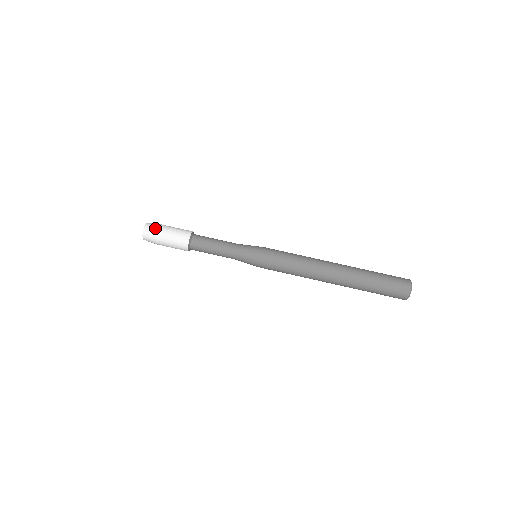
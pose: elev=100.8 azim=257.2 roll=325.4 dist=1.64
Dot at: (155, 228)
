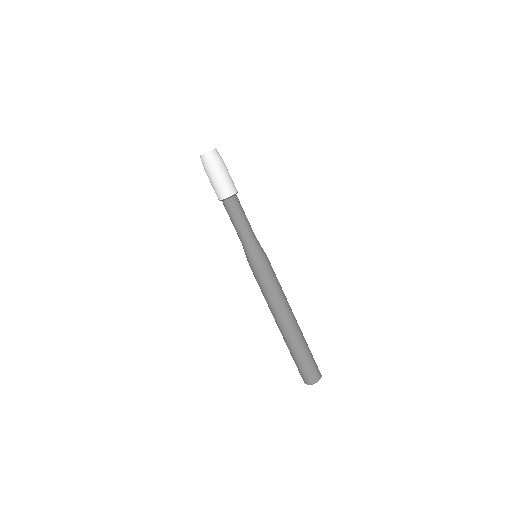
Dot at: (207, 165)
